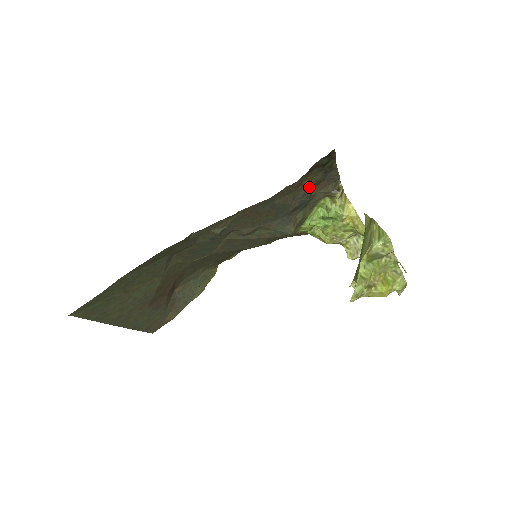
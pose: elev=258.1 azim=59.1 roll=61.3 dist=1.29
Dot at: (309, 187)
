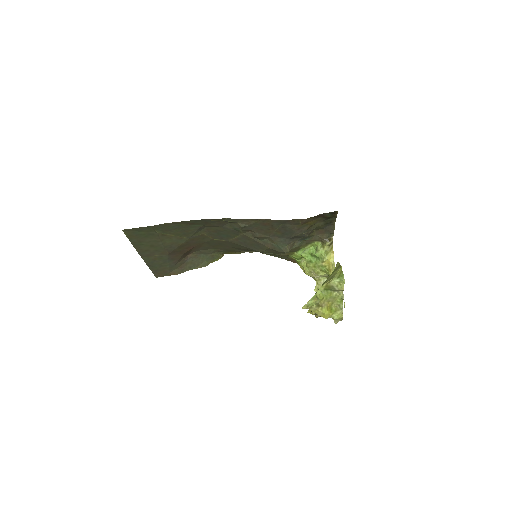
Dot at: (312, 227)
